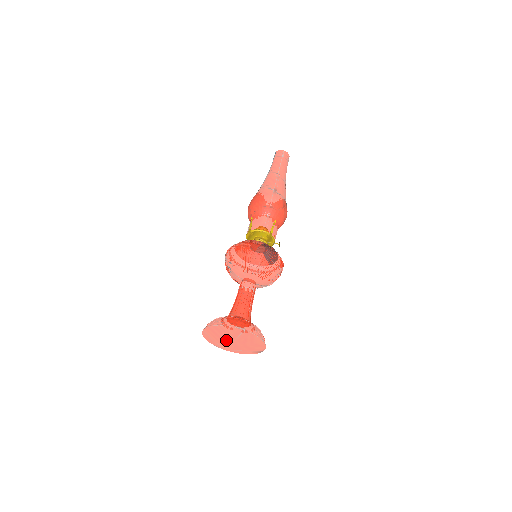
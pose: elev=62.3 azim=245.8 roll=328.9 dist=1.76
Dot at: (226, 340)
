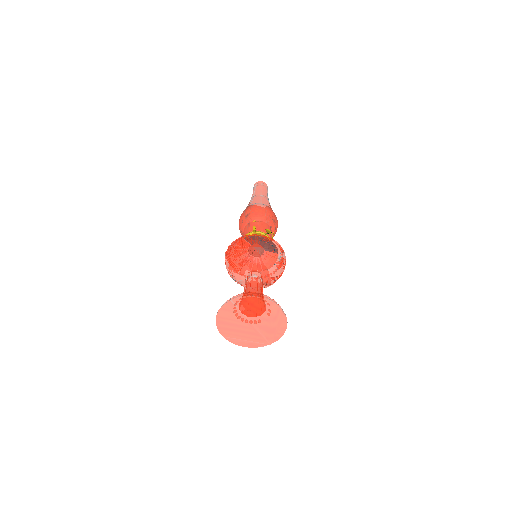
Dot at: (249, 329)
